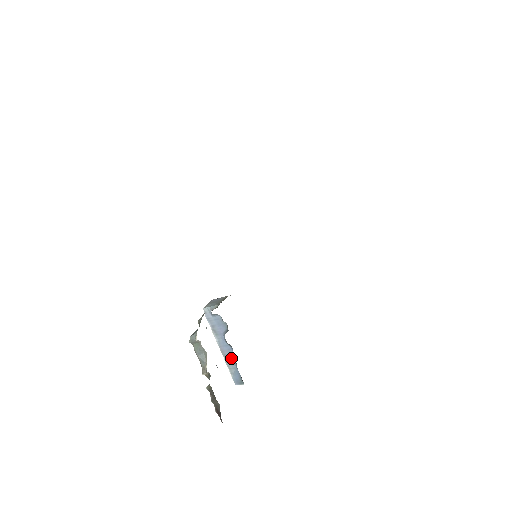
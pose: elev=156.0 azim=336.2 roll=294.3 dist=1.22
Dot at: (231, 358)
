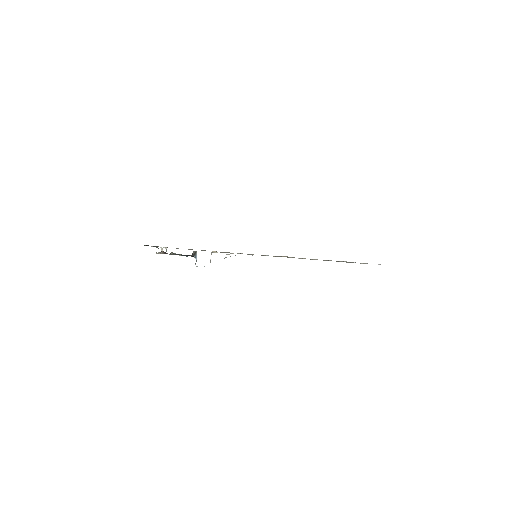
Dot at: occluded
